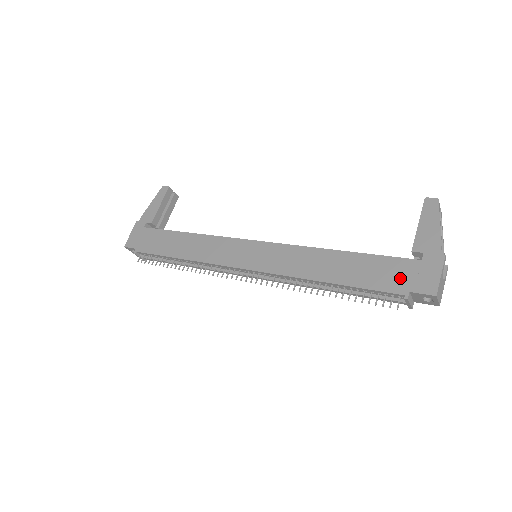
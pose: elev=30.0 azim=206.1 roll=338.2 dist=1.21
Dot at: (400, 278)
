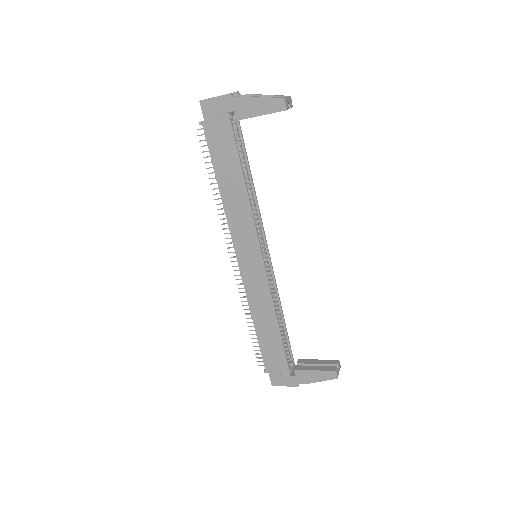
Dot at: (275, 367)
